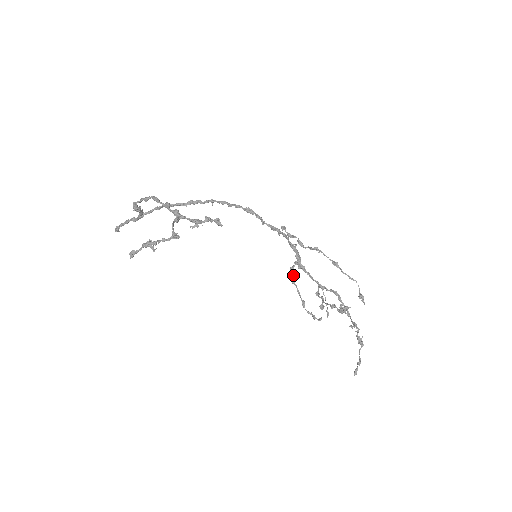
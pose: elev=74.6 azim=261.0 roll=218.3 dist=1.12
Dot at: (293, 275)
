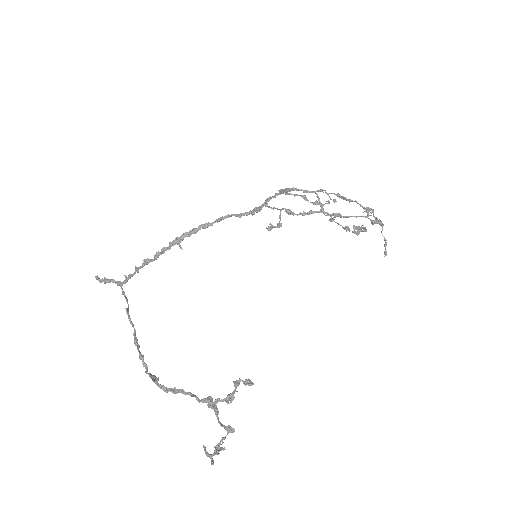
Dot at: occluded
